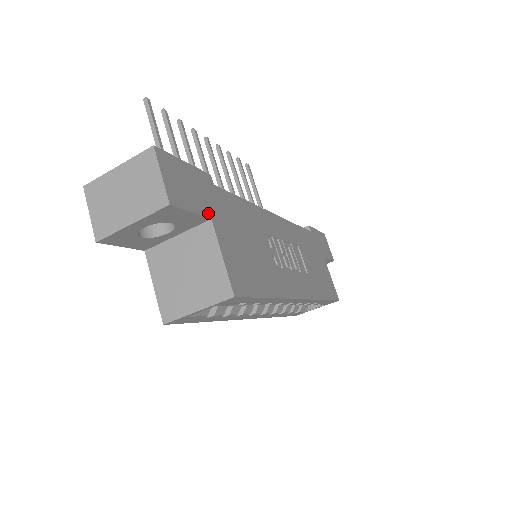
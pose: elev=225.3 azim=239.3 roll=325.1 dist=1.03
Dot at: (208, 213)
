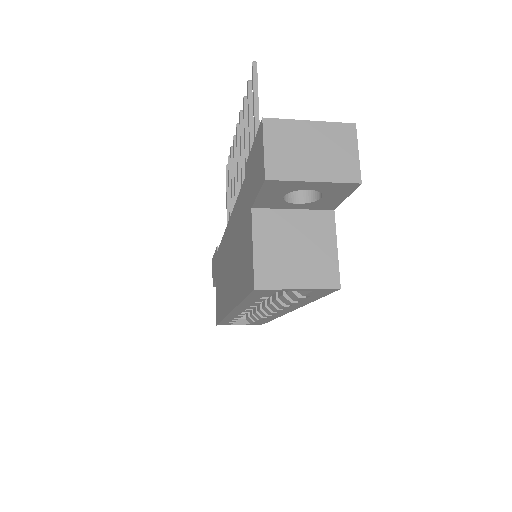
Dot at: occluded
